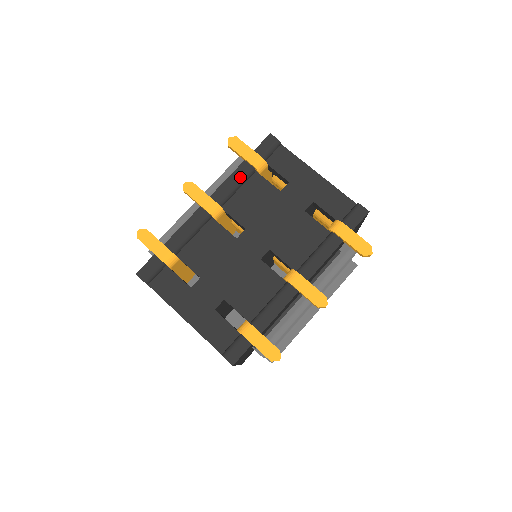
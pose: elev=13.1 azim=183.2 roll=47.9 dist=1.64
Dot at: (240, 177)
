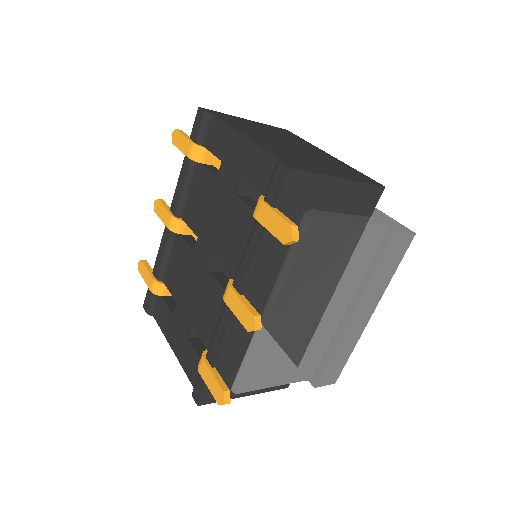
Dot at: (184, 176)
